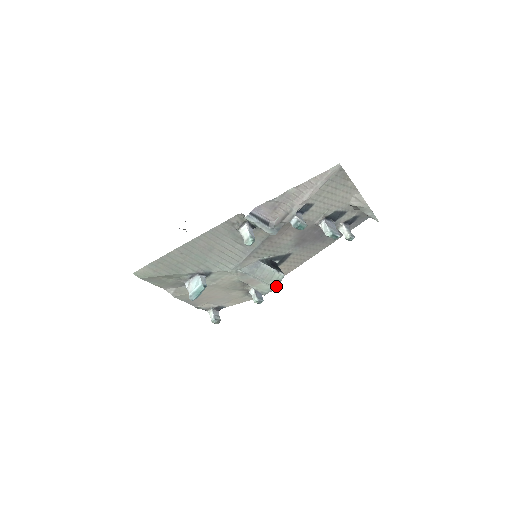
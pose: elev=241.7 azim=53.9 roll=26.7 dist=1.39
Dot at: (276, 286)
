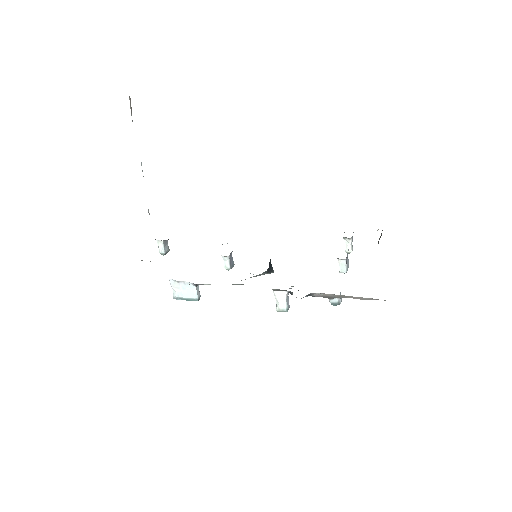
Dot at: occluded
